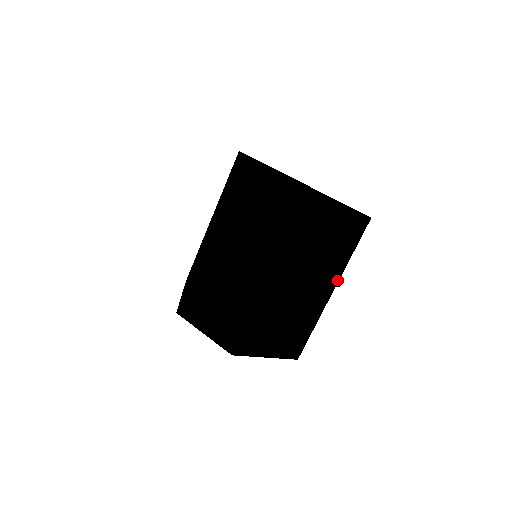
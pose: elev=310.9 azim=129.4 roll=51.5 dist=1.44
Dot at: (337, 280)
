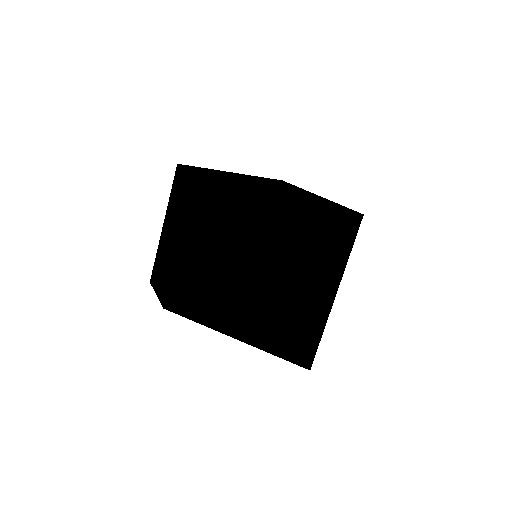
Dot at: (336, 281)
